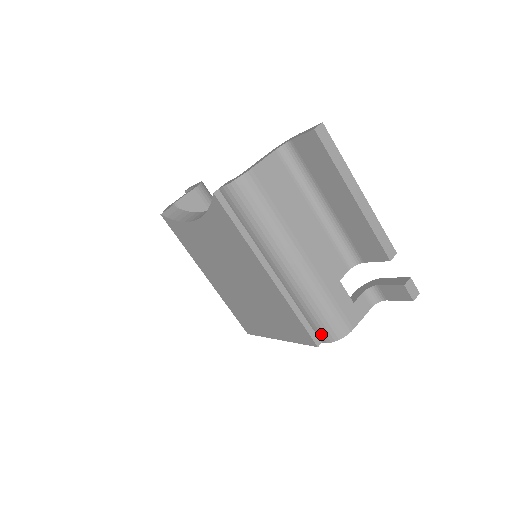
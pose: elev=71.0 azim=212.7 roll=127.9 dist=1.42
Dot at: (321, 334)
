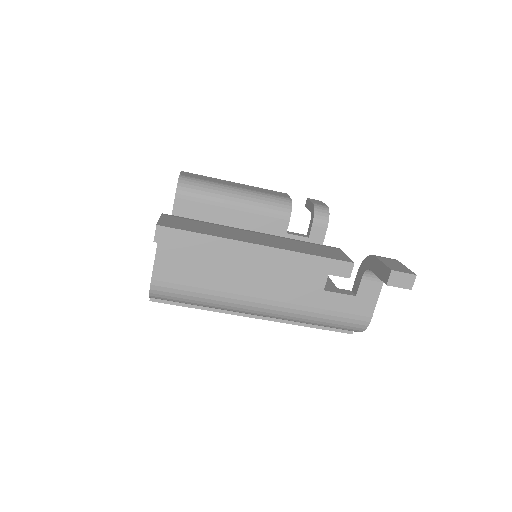
Dot at: occluded
